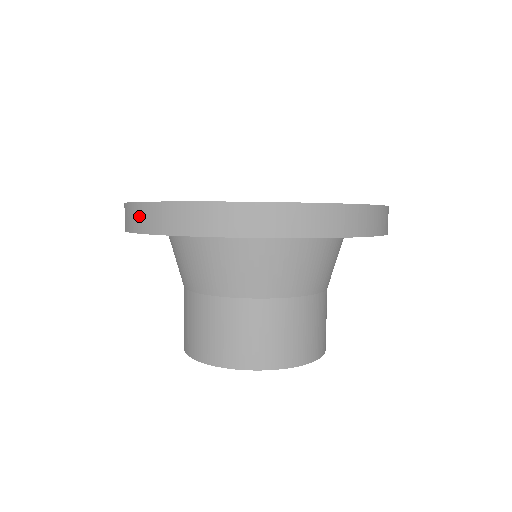
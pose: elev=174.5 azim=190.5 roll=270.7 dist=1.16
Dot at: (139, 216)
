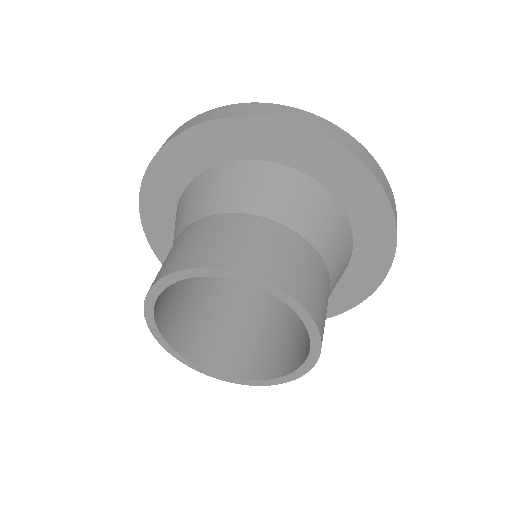
Dot at: occluded
